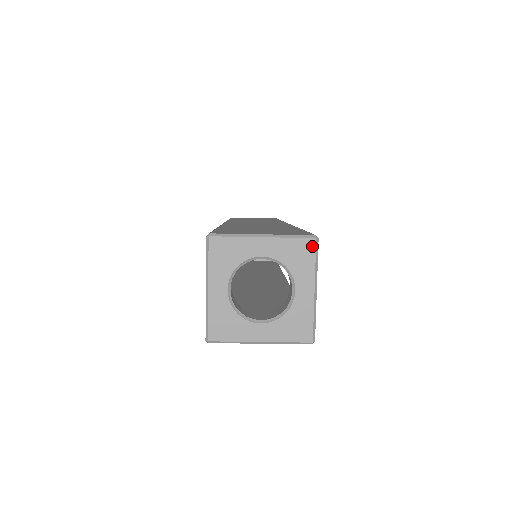
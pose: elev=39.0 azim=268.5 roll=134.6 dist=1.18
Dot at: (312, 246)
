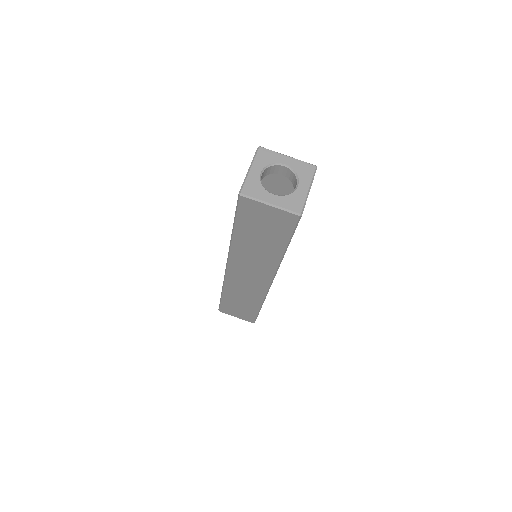
Dot at: (313, 169)
